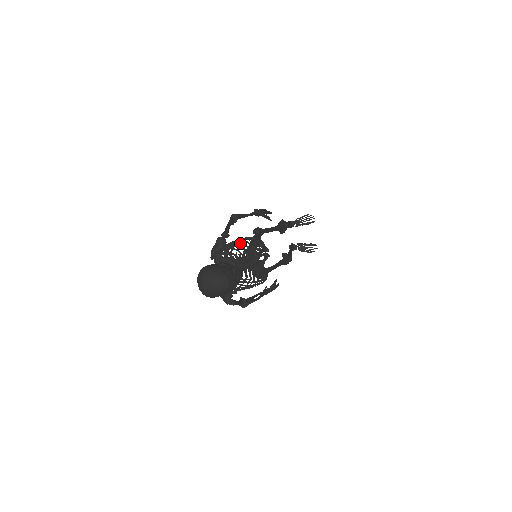
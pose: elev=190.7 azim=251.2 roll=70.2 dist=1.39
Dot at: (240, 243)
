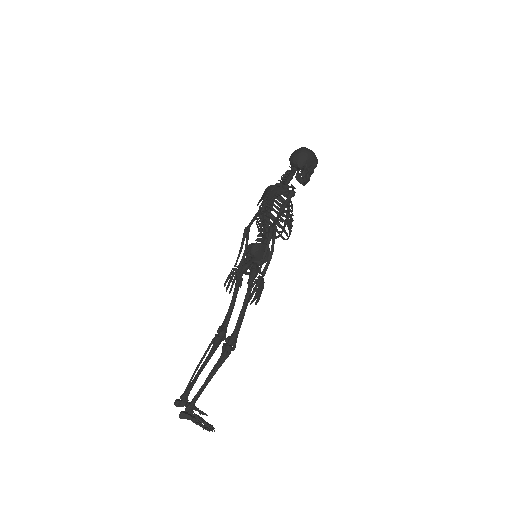
Dot at: occluded
